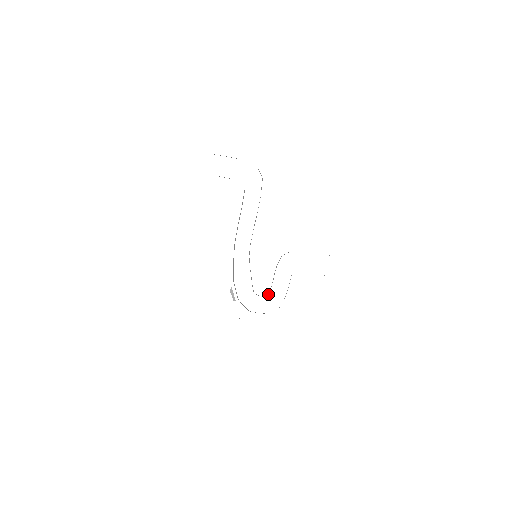
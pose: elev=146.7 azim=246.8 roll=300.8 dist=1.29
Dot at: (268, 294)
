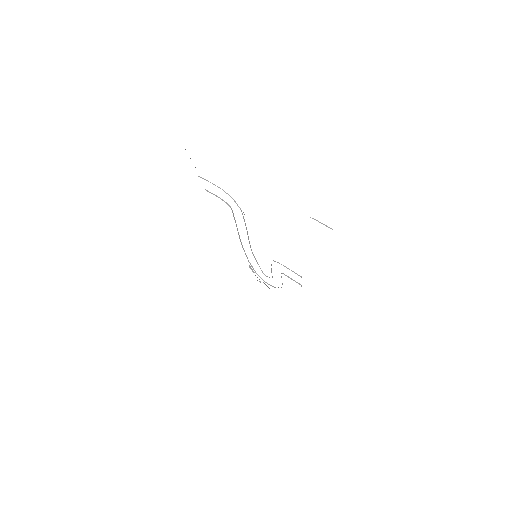
Dot at: occluded
